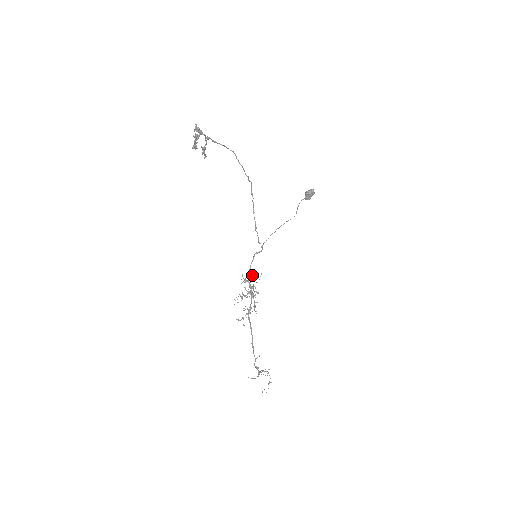
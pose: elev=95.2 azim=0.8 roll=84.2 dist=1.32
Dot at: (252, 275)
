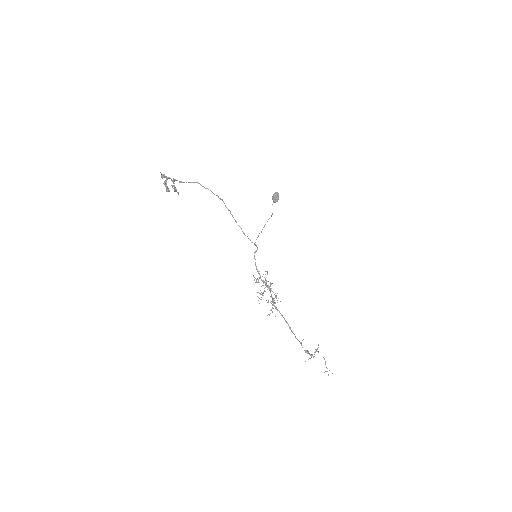
Dot at: occluded
